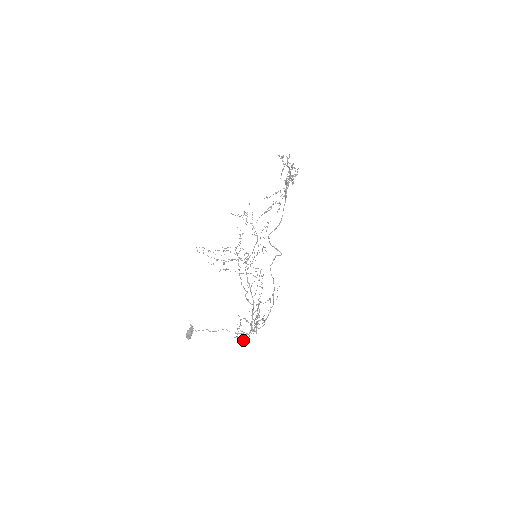
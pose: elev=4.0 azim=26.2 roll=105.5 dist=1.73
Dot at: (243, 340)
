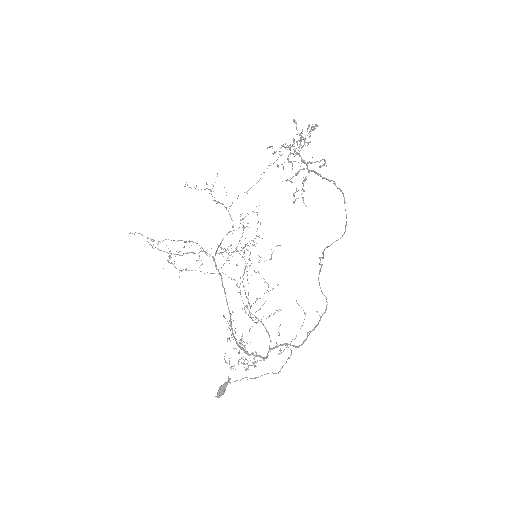
Dot at: (246, 370)
